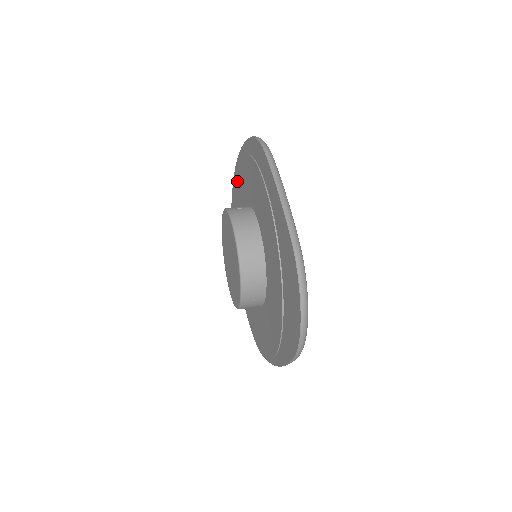
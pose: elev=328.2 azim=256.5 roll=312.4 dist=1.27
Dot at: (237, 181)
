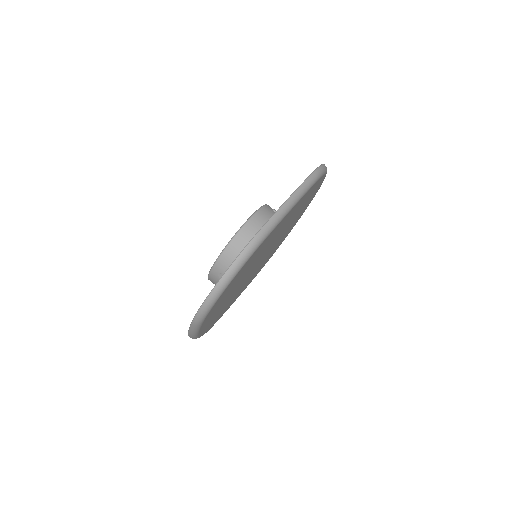
Dot at: occluded
